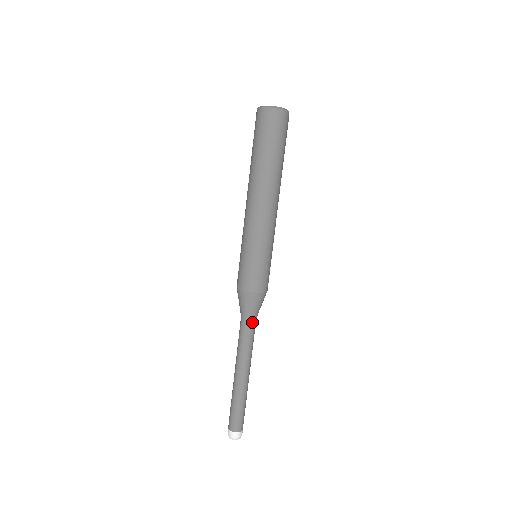
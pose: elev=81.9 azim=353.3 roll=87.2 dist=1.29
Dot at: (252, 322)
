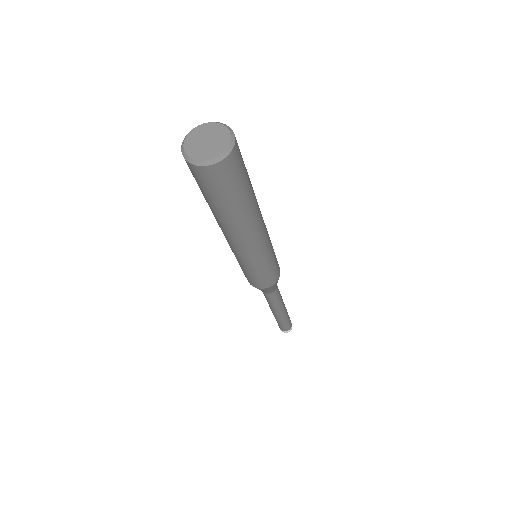
Dot at: (269, 294)
